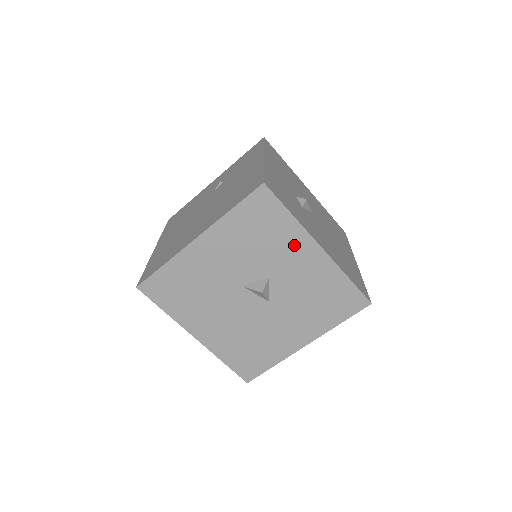
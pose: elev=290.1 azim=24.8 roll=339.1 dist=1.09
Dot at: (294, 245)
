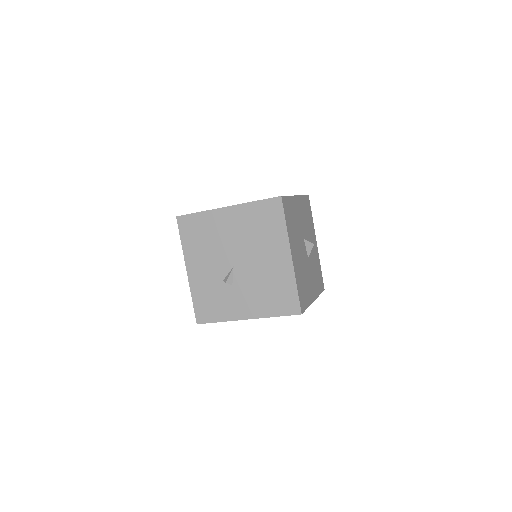
Dot at: (313, 233)
